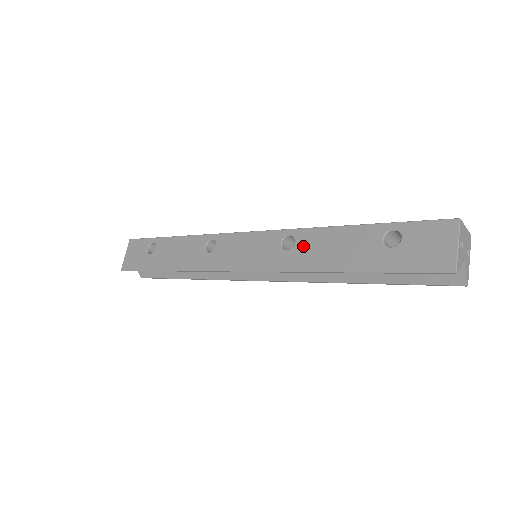
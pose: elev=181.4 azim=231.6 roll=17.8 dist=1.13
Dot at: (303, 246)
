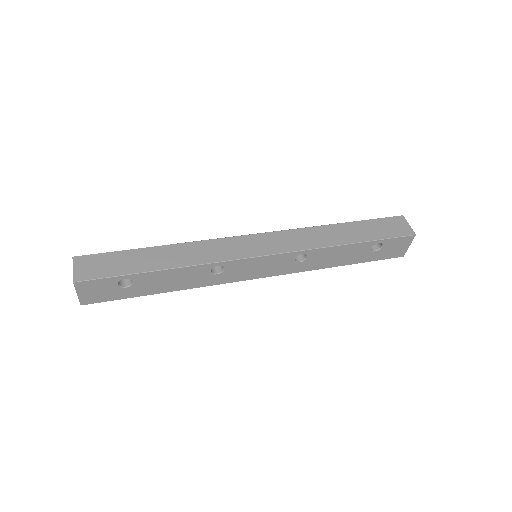
Dot at: (314, 259)
